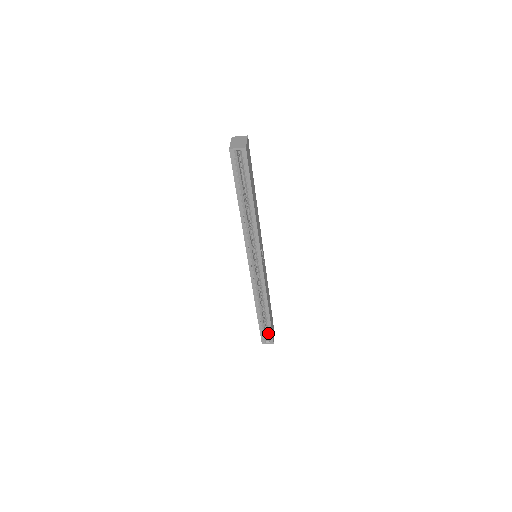
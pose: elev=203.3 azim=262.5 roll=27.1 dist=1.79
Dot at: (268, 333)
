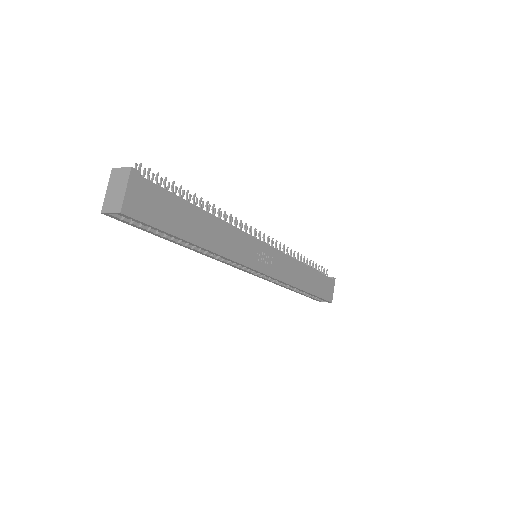
Dot at: (319, 298)
